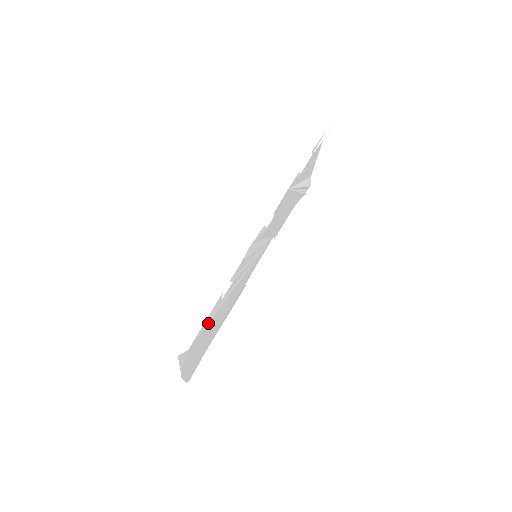
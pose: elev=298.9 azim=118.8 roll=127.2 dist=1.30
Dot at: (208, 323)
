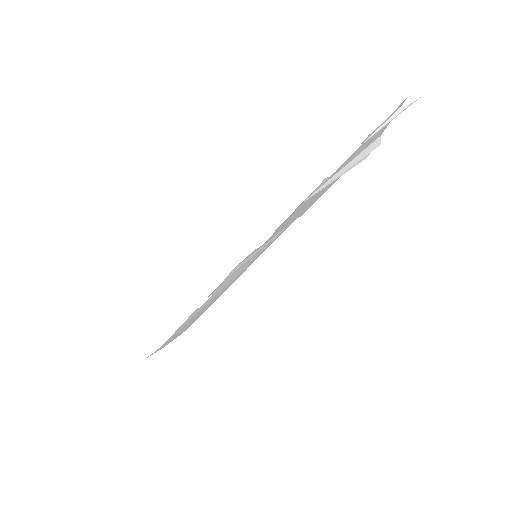
Dot at: (186, 322)
